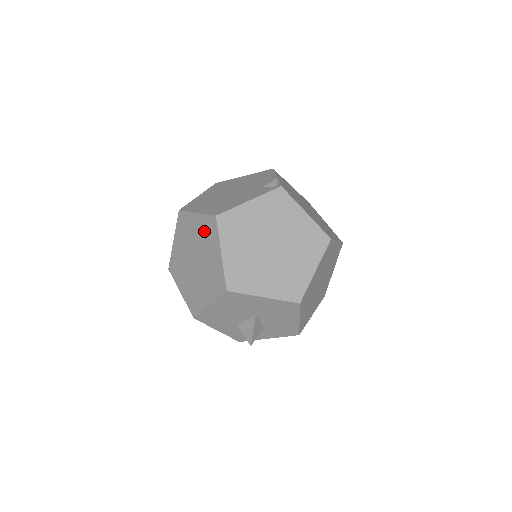
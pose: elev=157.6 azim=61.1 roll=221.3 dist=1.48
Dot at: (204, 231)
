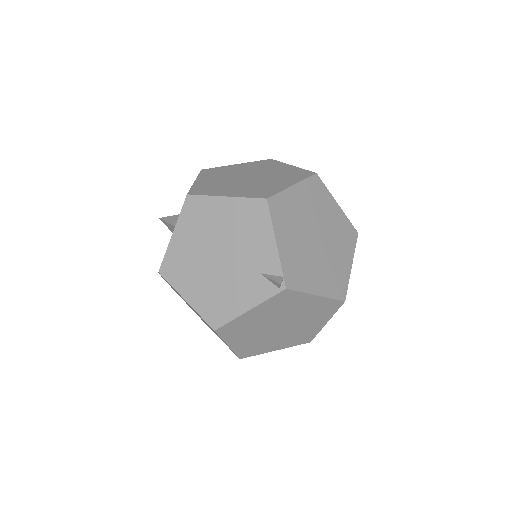
Dot at: occluded
